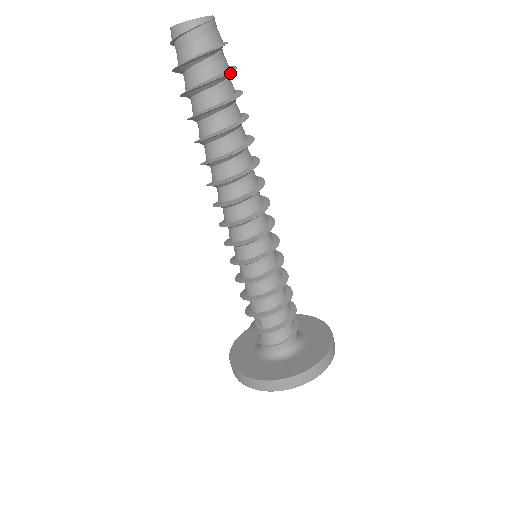
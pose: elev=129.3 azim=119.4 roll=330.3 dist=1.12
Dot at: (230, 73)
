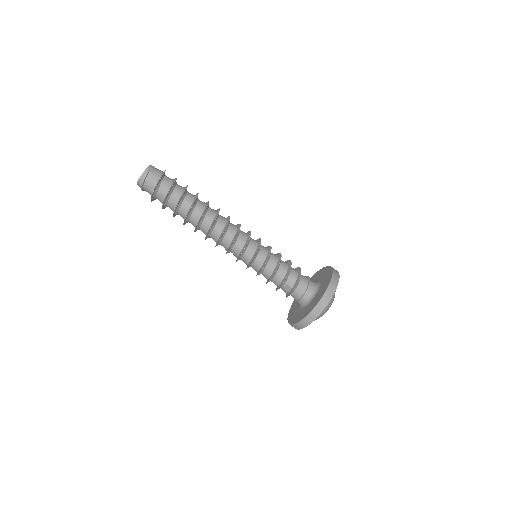
Dot at: occluded
